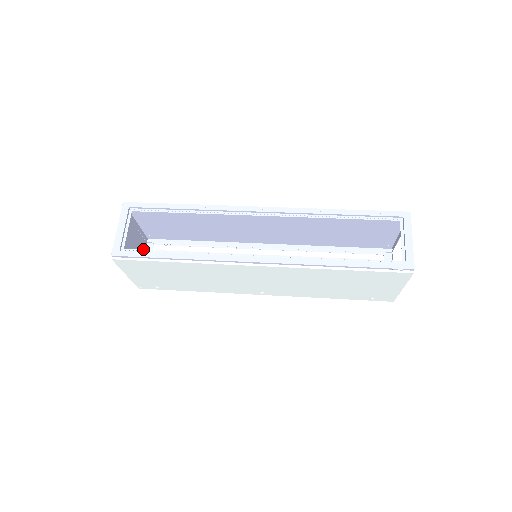
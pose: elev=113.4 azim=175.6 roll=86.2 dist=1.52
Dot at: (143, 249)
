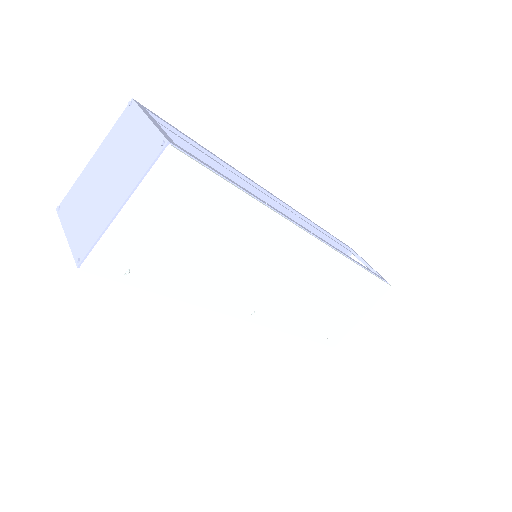
Dot at: (66, 216)
